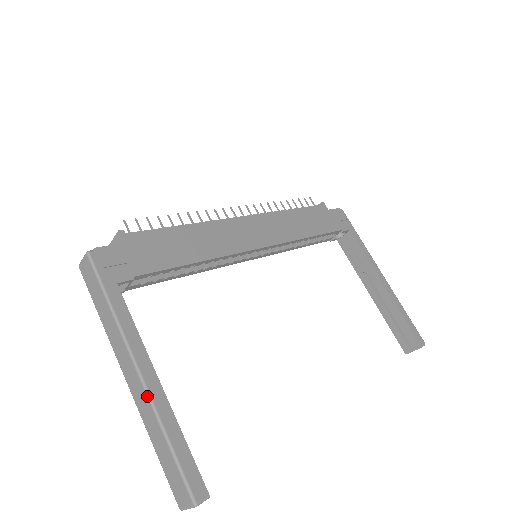
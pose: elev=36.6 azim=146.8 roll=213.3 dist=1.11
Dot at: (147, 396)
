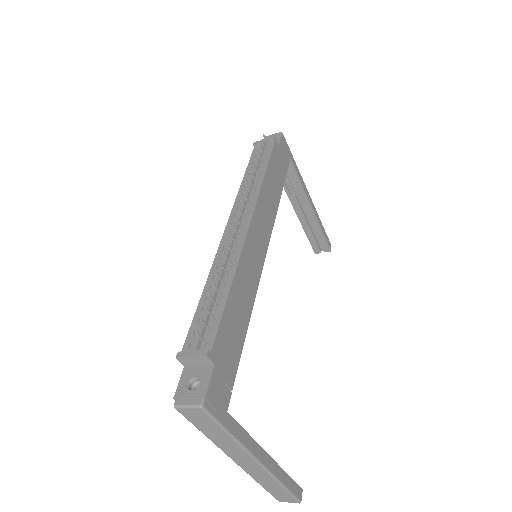
Dot at: (268, 473)
